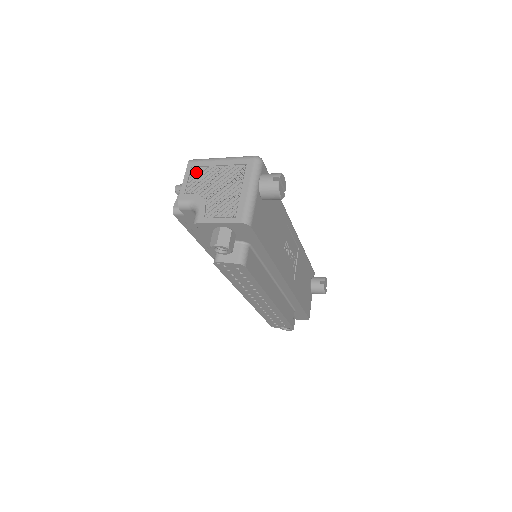
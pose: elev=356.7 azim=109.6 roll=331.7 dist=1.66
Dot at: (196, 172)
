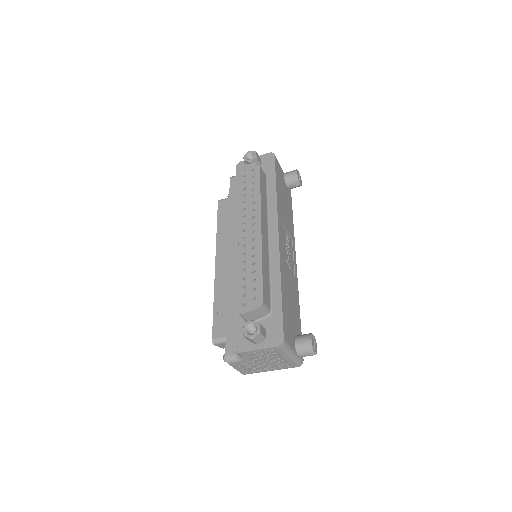
Dot at: occluded
